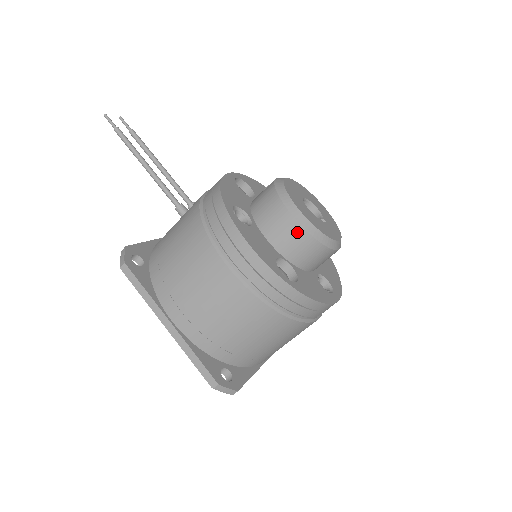
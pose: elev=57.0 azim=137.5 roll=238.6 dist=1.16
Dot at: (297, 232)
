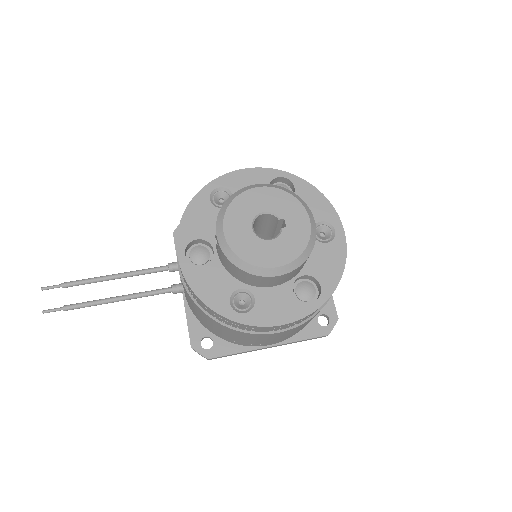
Dot at: (288, 275)
